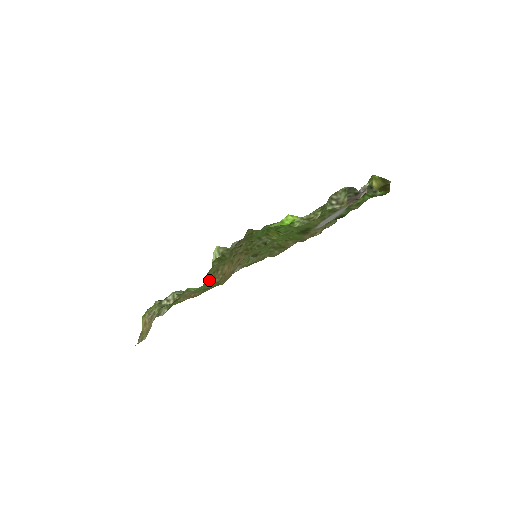
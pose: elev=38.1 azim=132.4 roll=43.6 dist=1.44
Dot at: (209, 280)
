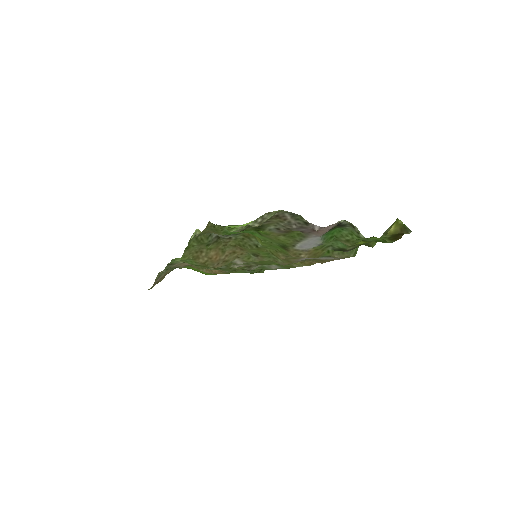
Dot at: (192, 257)
